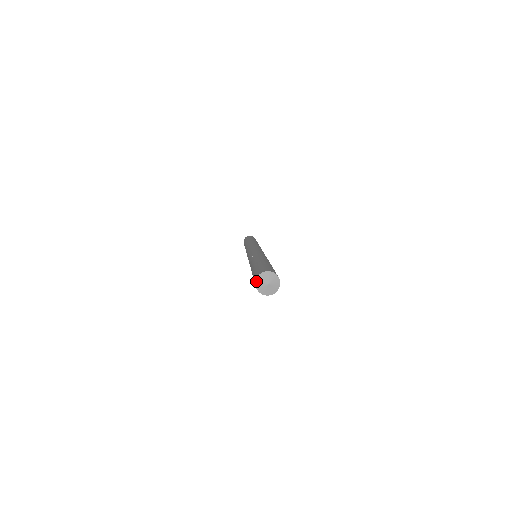
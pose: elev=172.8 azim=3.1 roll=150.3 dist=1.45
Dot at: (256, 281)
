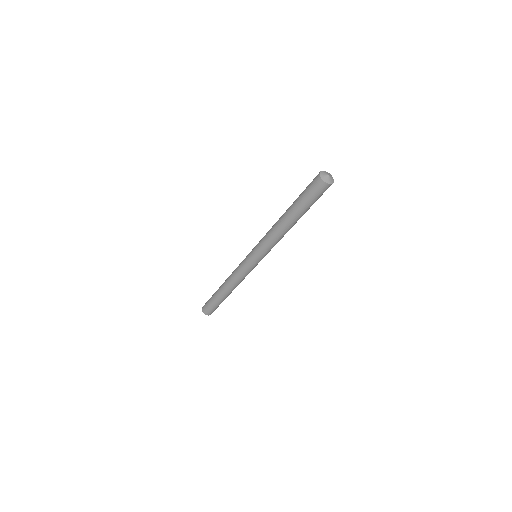
Dot at: (321, 177)
